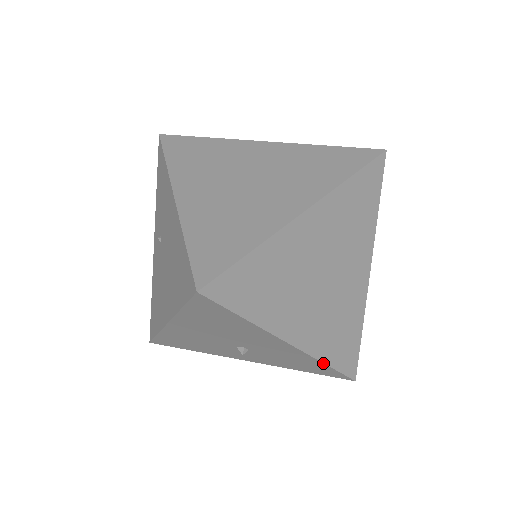
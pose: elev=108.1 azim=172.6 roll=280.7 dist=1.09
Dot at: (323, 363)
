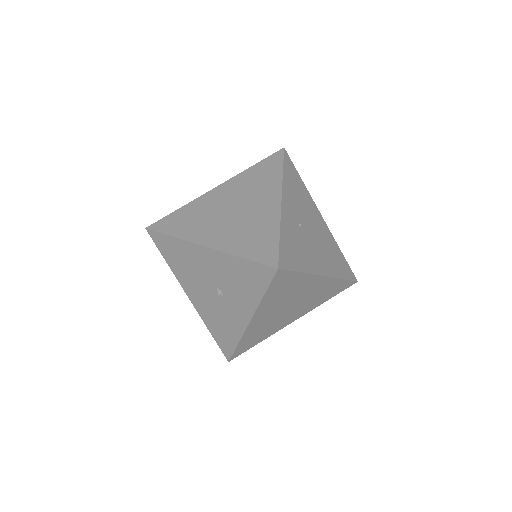
Dot at: (235, 256)
